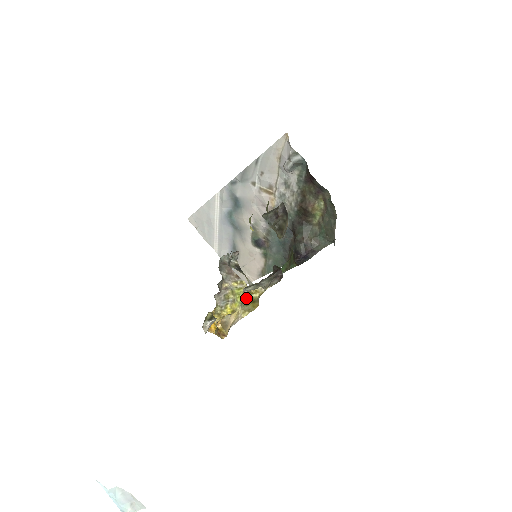
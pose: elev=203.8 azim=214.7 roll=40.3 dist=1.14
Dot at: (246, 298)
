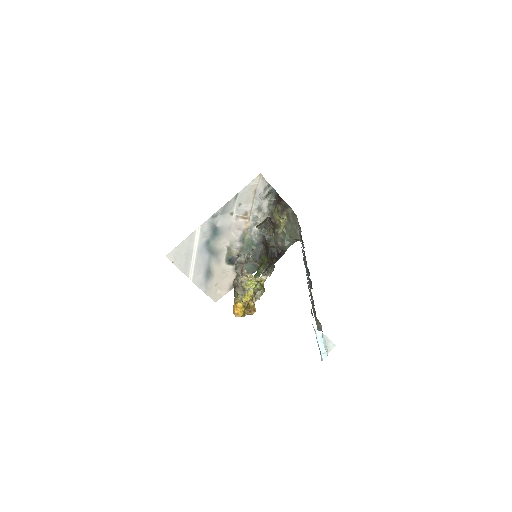
Dot at: (260, 284)
